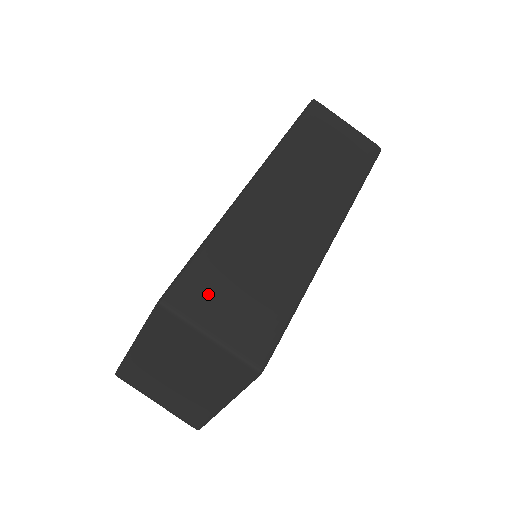
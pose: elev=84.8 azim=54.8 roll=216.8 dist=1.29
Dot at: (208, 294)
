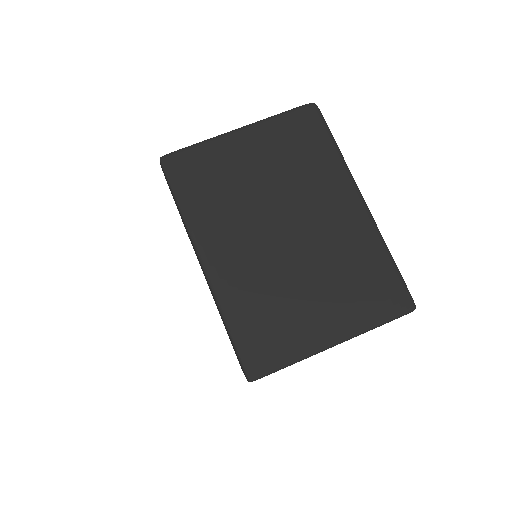
Dot at: occluded
